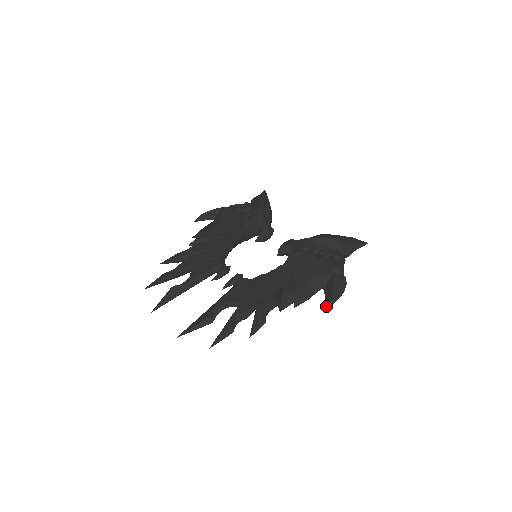
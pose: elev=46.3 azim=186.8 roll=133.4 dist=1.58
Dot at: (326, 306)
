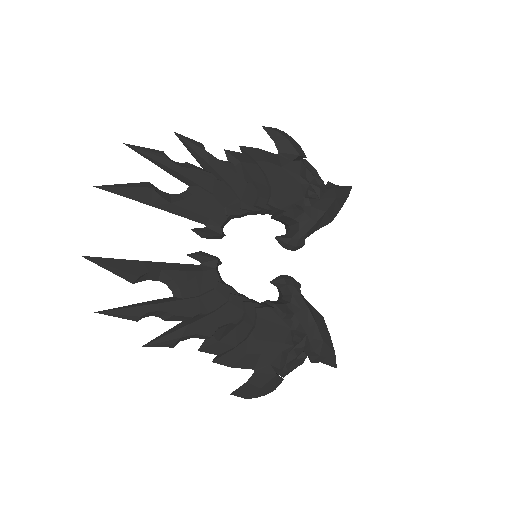
Dot at: (235, 394)
